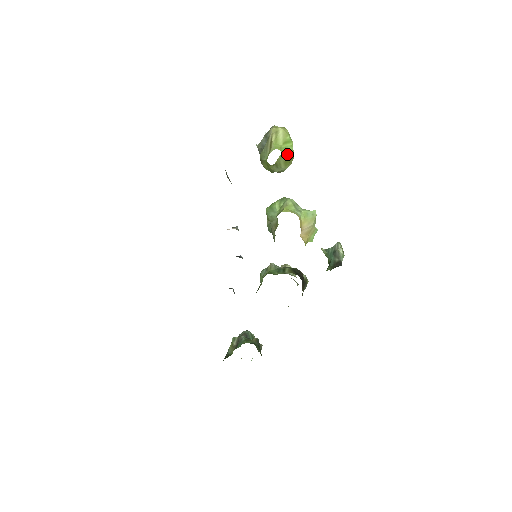
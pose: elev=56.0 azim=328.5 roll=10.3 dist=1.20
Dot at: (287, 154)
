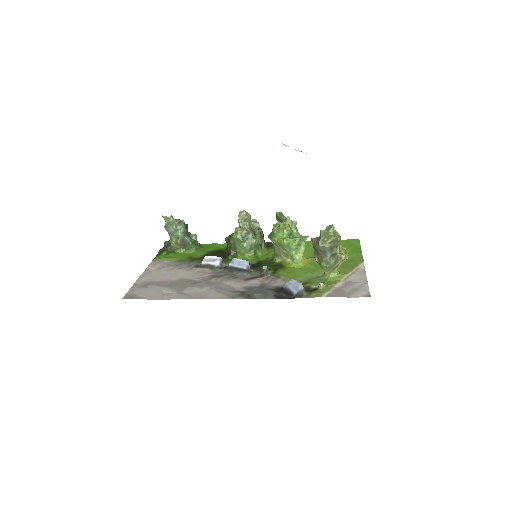
Dot at: occluded
